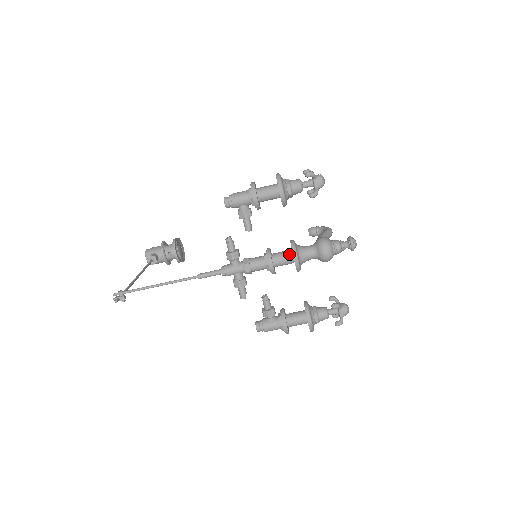
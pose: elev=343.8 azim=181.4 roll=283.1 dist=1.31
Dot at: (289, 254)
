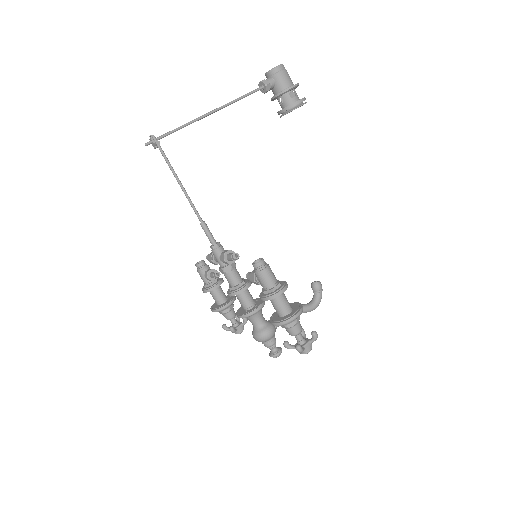
Dot at: (246, 307)
